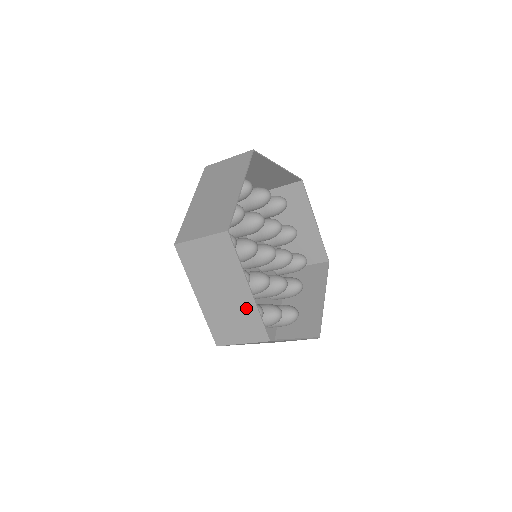
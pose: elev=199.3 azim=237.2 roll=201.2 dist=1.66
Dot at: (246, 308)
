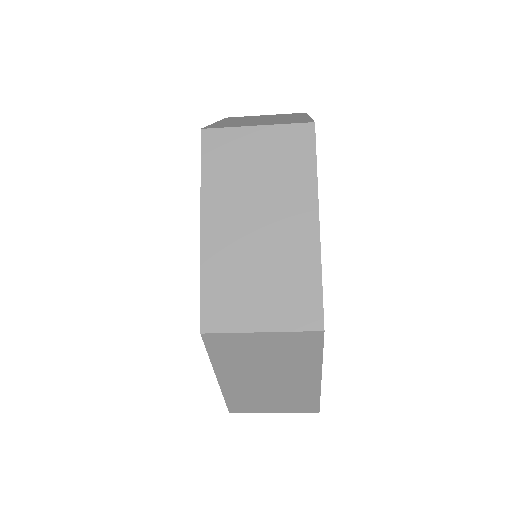
Dot at: (302, 392)
